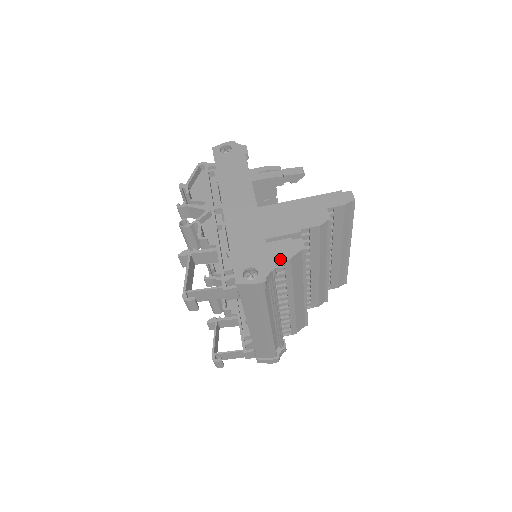
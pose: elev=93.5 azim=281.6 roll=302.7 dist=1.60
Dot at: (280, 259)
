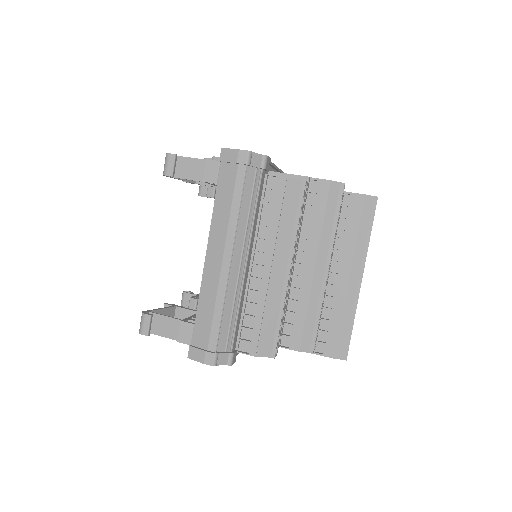
Dot at: (276, 175)
